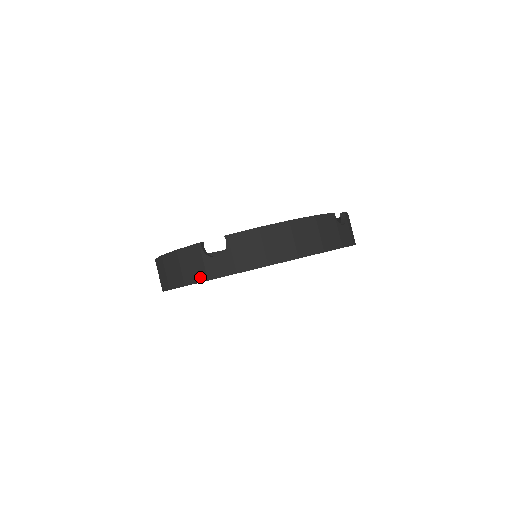
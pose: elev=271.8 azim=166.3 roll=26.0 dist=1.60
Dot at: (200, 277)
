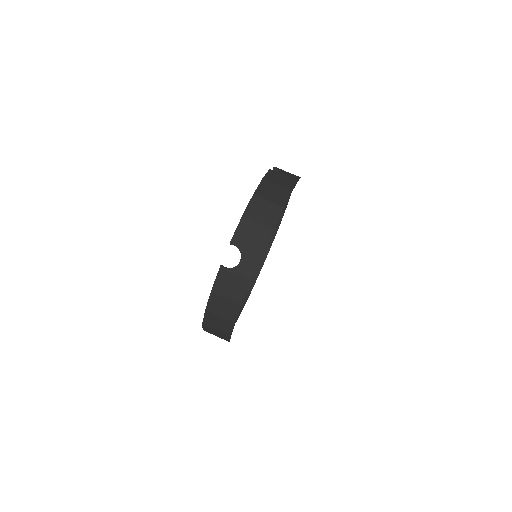
Dot at: (244, 286)
